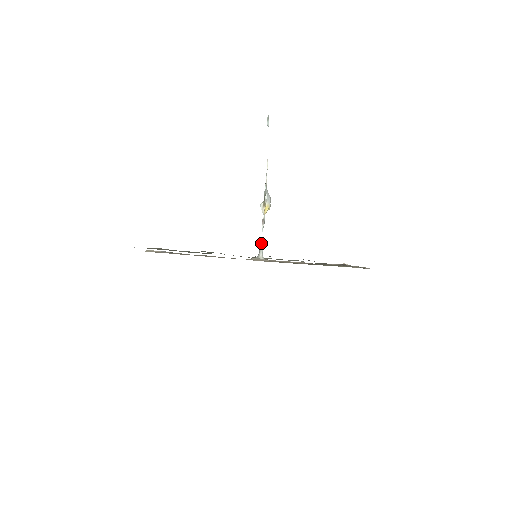
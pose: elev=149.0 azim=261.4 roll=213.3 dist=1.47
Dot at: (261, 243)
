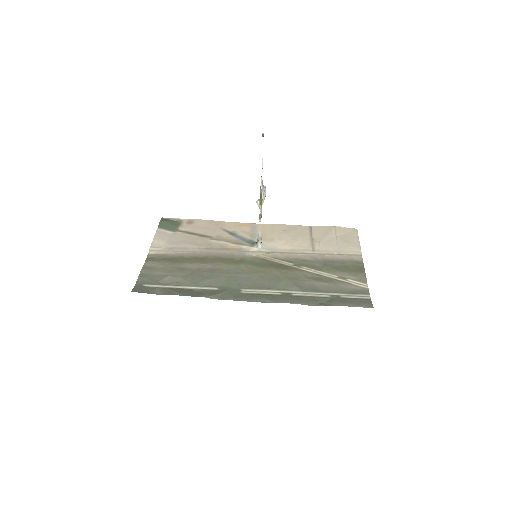
Dot at: (259, 233)
